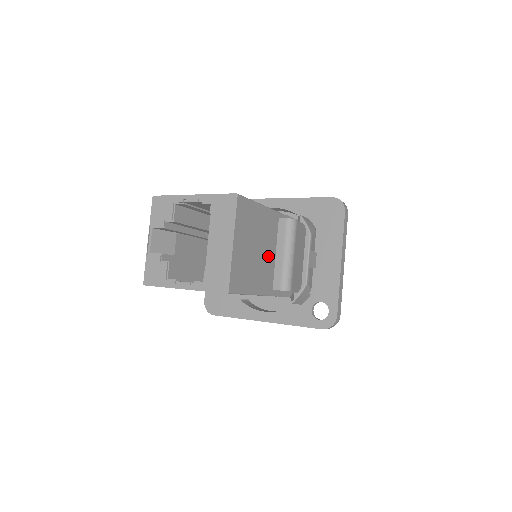
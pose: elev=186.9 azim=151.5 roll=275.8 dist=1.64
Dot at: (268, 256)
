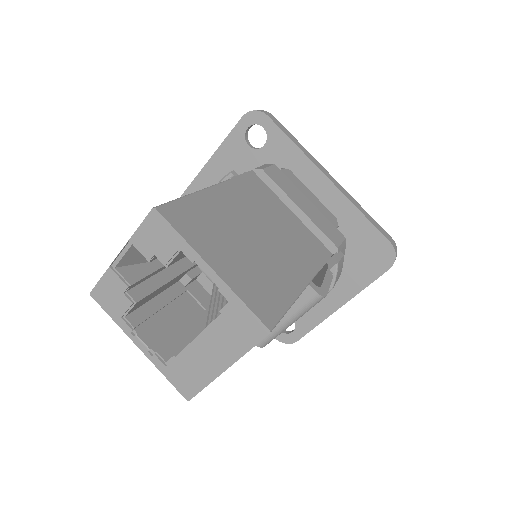
Dot at: occluded
